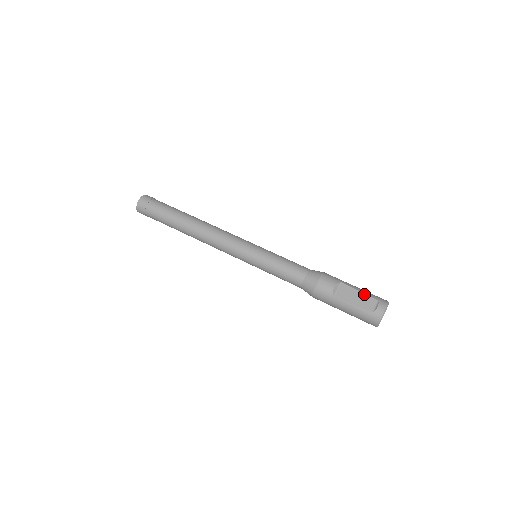
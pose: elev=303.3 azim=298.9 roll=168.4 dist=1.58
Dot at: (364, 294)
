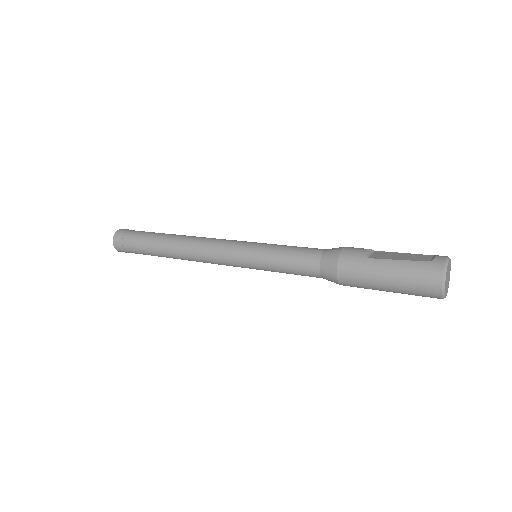
Dot at: occluded
